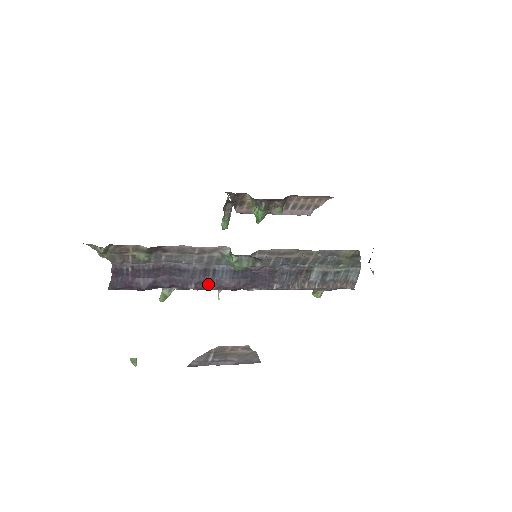
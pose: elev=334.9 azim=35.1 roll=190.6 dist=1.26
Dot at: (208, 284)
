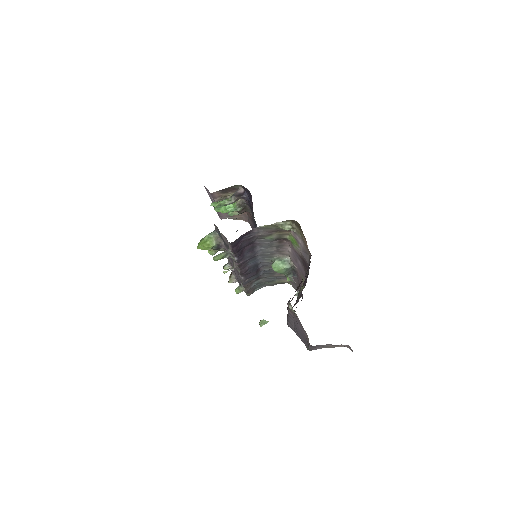
Dot at: (244, 265)
